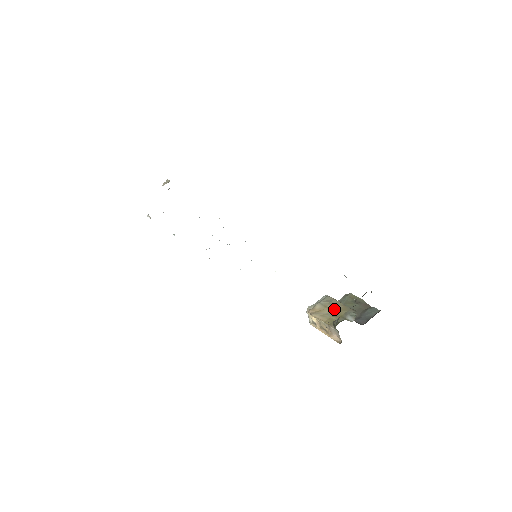
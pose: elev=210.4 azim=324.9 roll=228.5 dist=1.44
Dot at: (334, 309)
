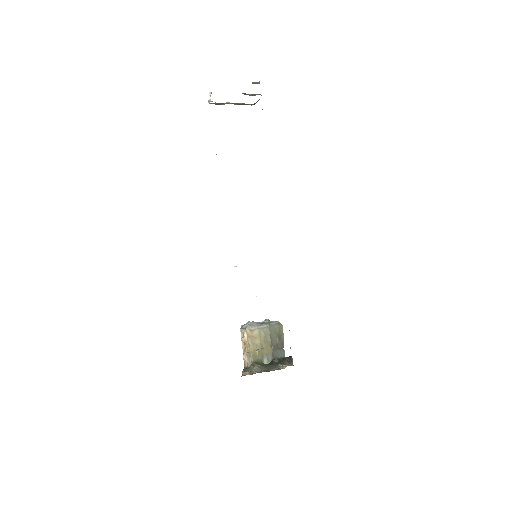
Dot at: (263, 344)
